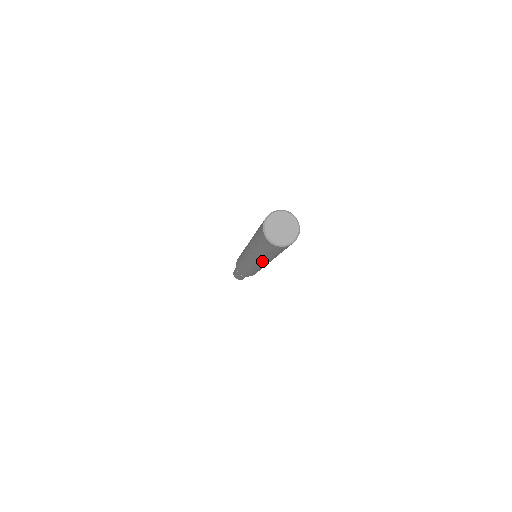
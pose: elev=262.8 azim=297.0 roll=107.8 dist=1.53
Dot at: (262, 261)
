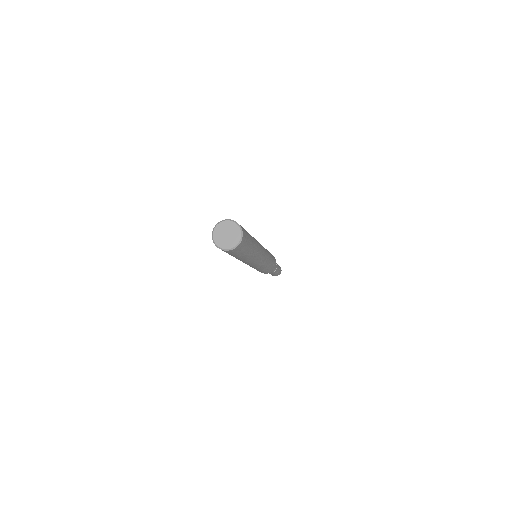
Dot at: (252, 260)
